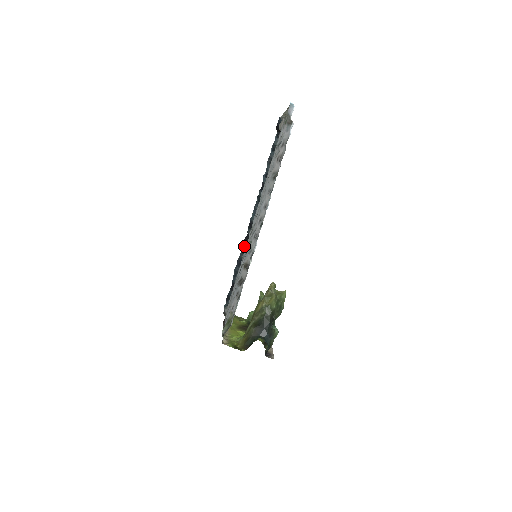
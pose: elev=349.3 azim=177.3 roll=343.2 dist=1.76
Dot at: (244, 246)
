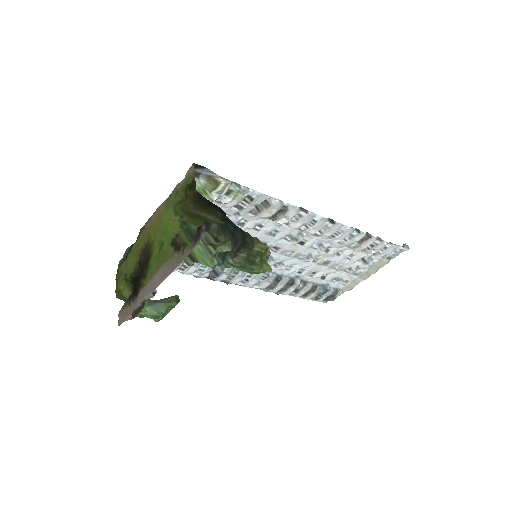
Dot at: occluded
